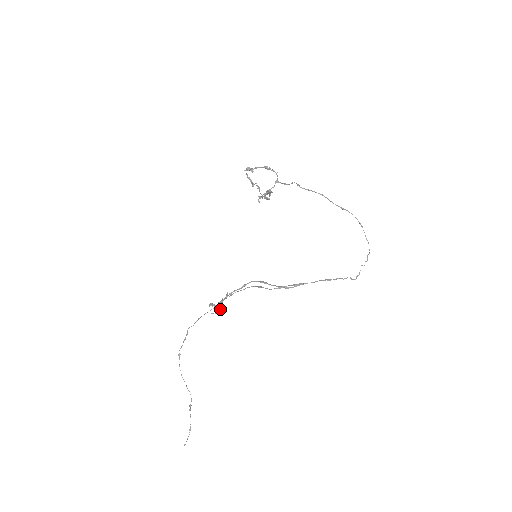
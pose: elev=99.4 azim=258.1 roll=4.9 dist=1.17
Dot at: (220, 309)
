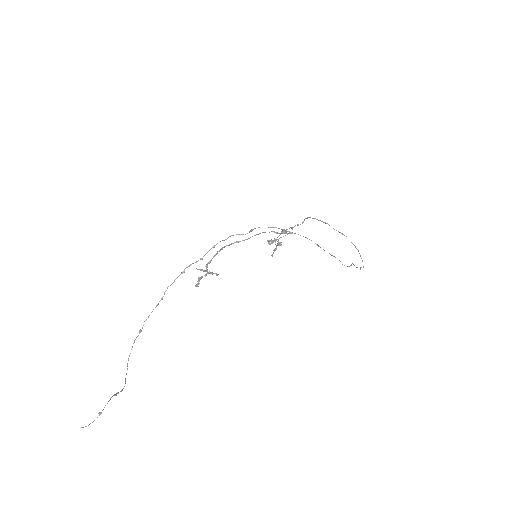
Dot at: (206, 271)
